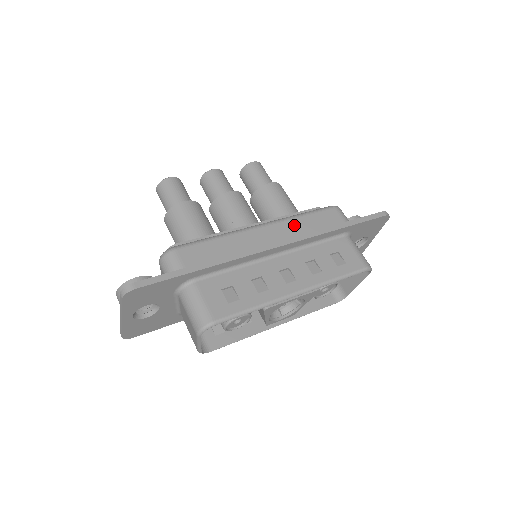
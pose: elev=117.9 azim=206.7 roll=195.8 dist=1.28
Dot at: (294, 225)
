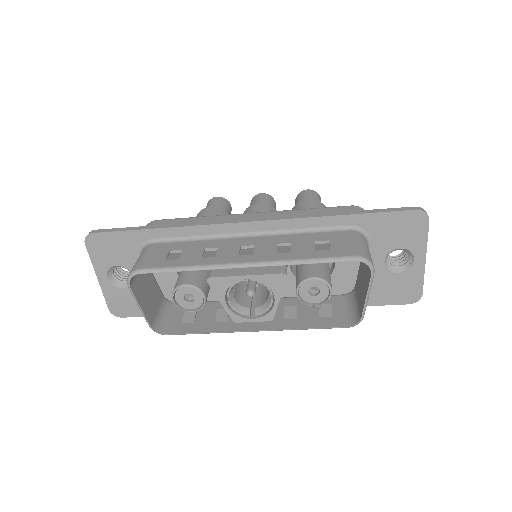
Dot at: (287, 214)
